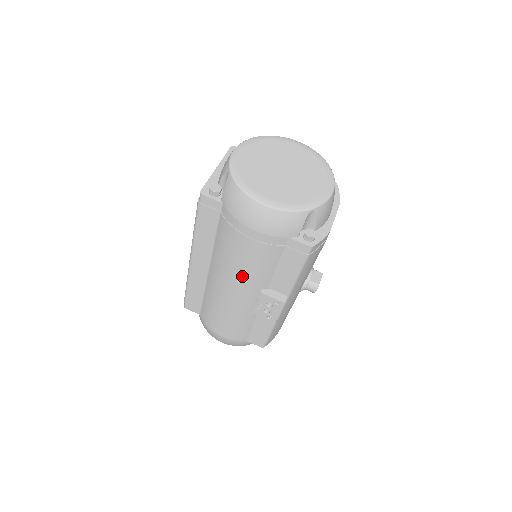
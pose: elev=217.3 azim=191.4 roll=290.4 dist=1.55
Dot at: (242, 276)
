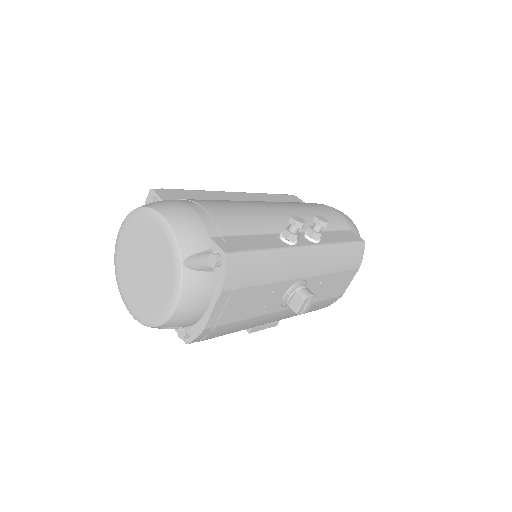
Dot at: occluded
